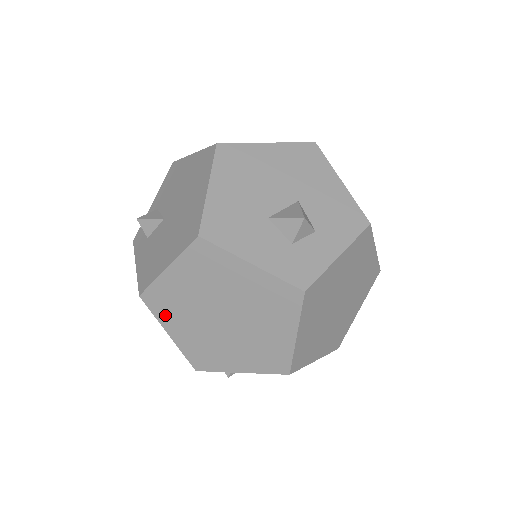
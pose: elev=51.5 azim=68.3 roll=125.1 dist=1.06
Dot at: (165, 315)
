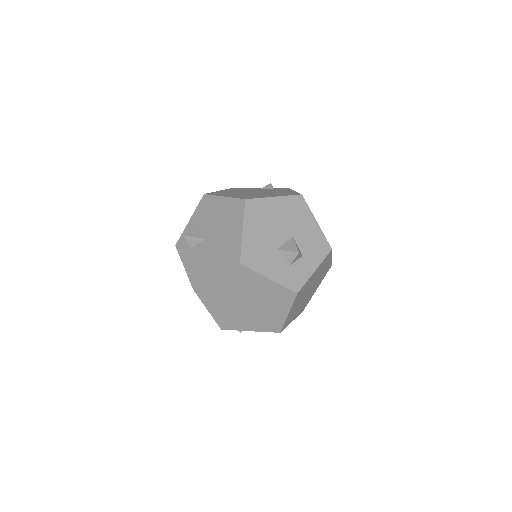
Dot at: (208, 300)
